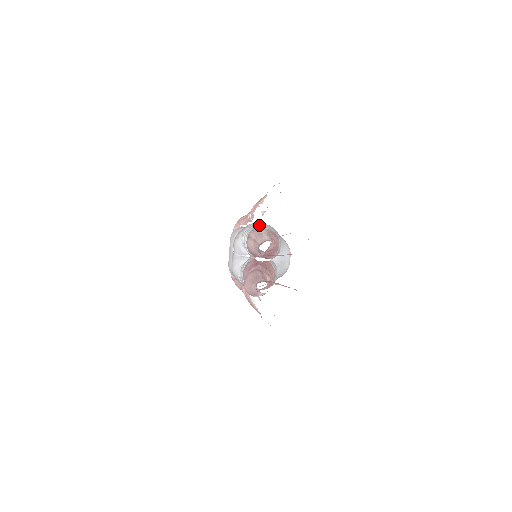
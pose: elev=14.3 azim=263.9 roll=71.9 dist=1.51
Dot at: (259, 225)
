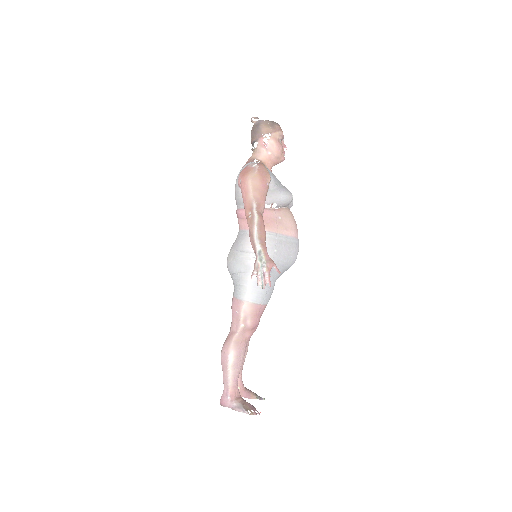
Dot at: (245, 288)
